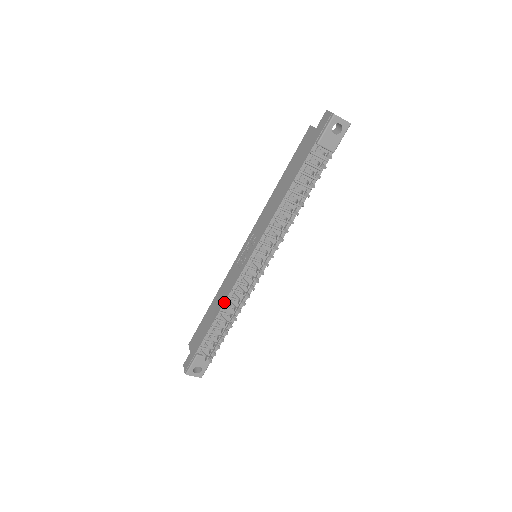
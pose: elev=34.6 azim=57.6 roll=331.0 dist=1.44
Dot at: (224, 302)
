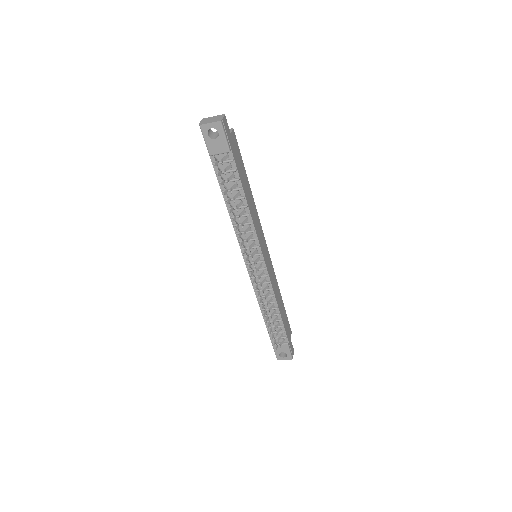
Dot at: occluded
